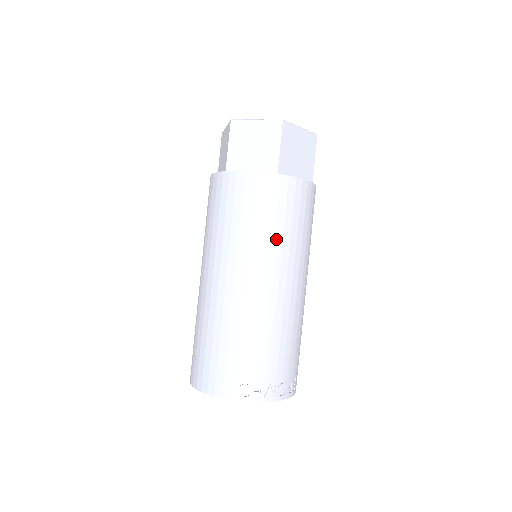
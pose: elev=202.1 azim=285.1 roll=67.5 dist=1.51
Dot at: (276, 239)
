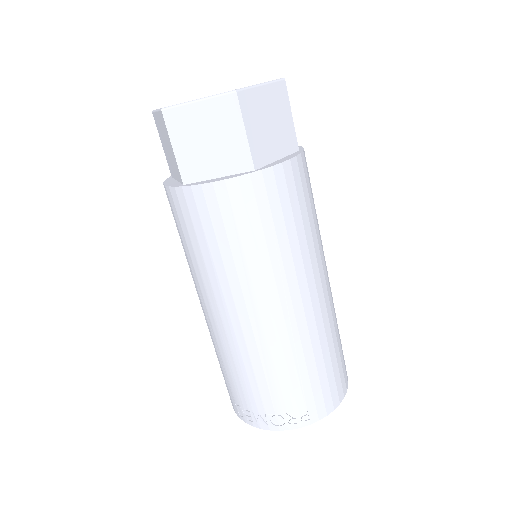
Dot at: (207, 266)
